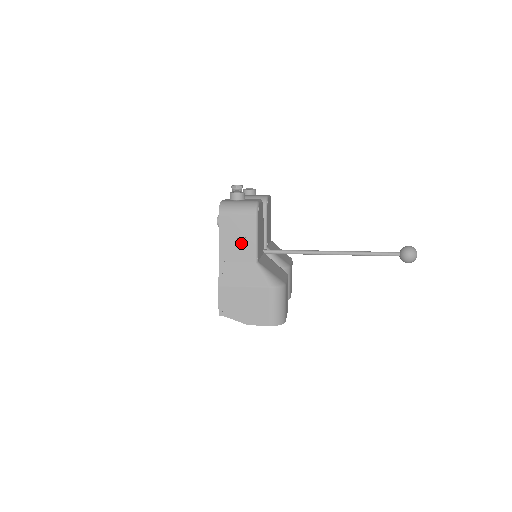
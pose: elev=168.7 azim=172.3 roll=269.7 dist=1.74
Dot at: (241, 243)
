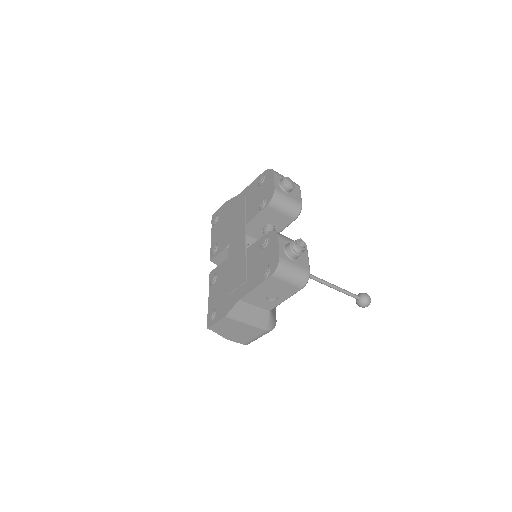
Dot at: (270, 297)
